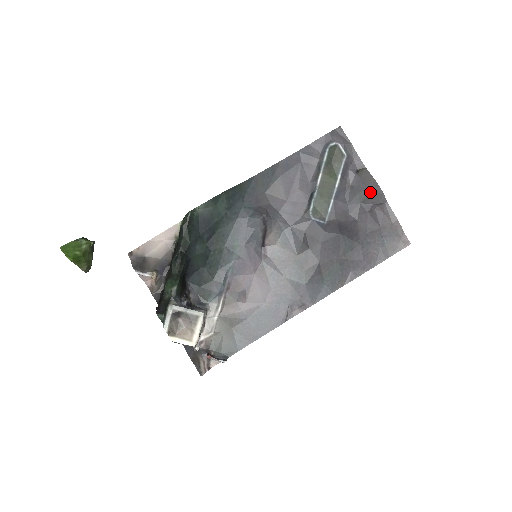
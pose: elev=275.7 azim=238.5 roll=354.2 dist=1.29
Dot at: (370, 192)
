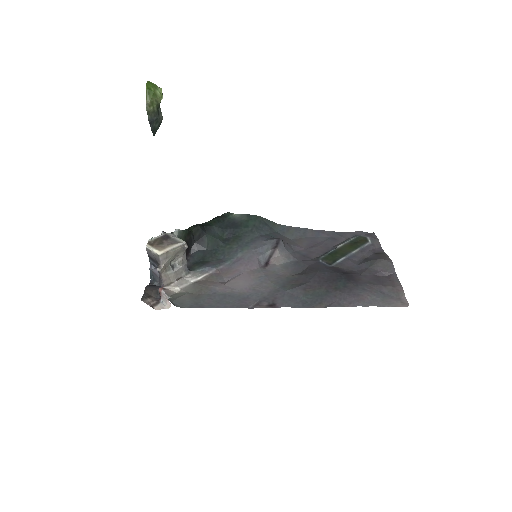
Dot at: (381, 261)
